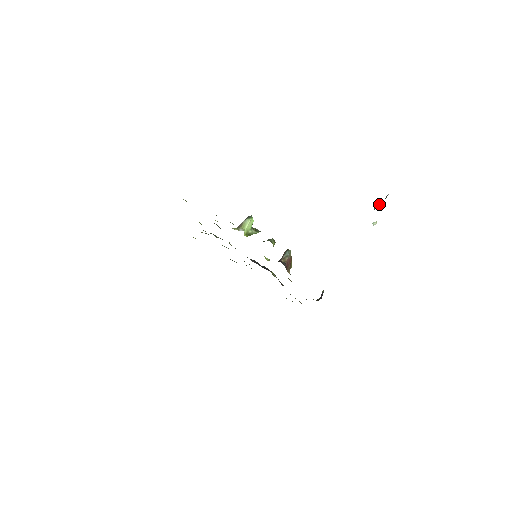
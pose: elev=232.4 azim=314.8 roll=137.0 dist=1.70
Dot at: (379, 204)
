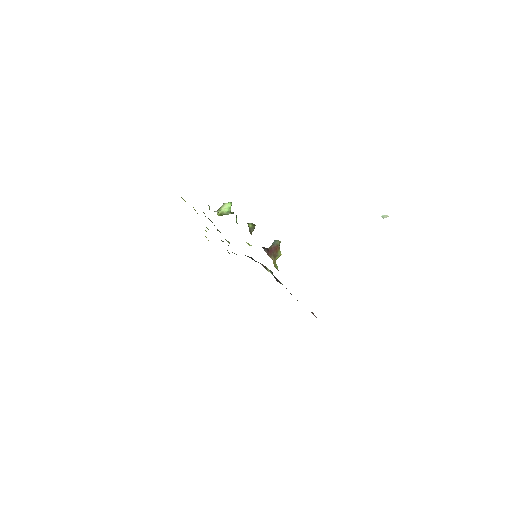
Dot at: occluded
